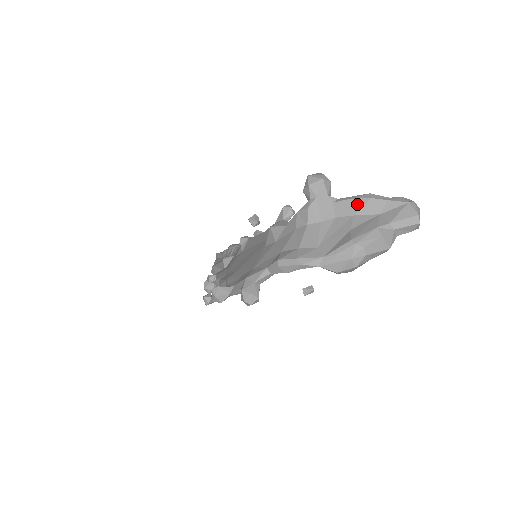
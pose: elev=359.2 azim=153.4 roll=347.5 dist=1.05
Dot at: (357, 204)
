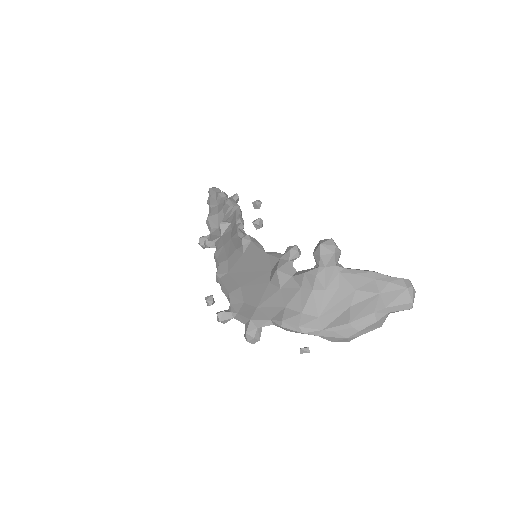
Dot at: (361, 281)
